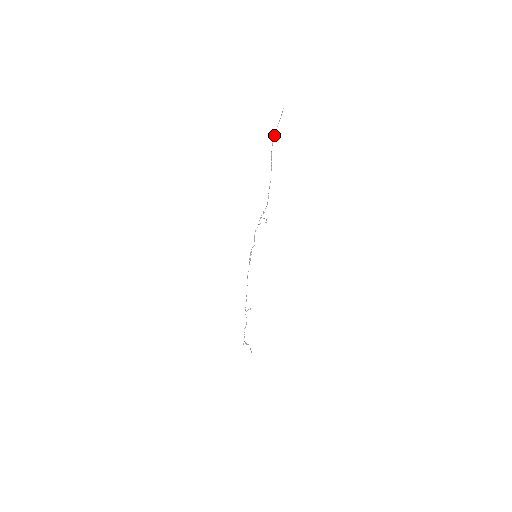
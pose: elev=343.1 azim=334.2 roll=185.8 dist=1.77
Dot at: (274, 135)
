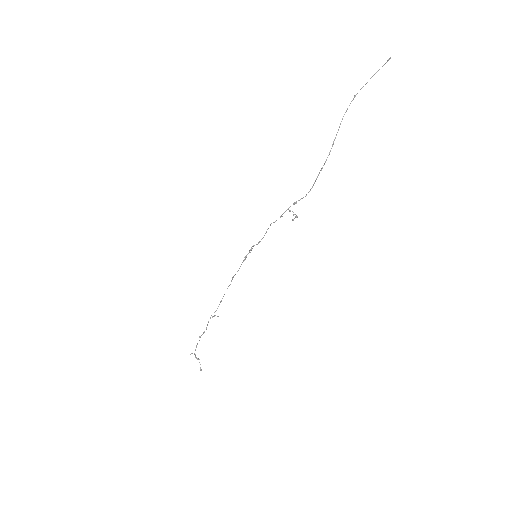
Dot at: occluded
